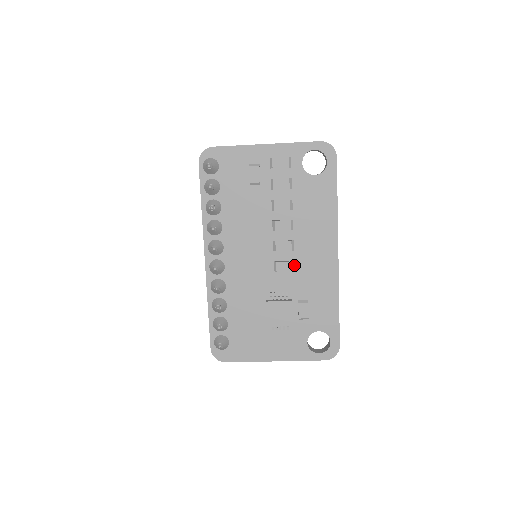
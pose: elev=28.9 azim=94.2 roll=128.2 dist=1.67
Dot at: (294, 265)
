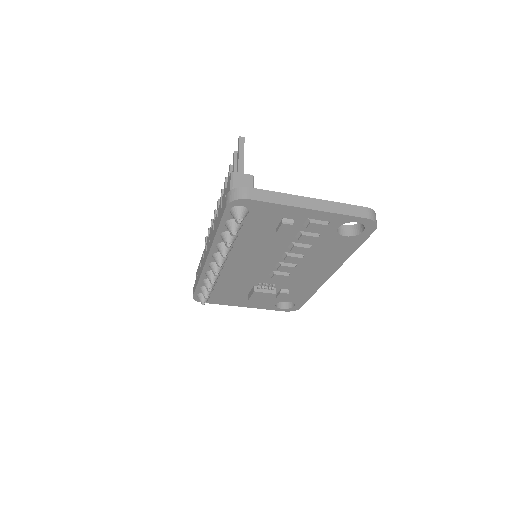
Dot at: (289, 275)
